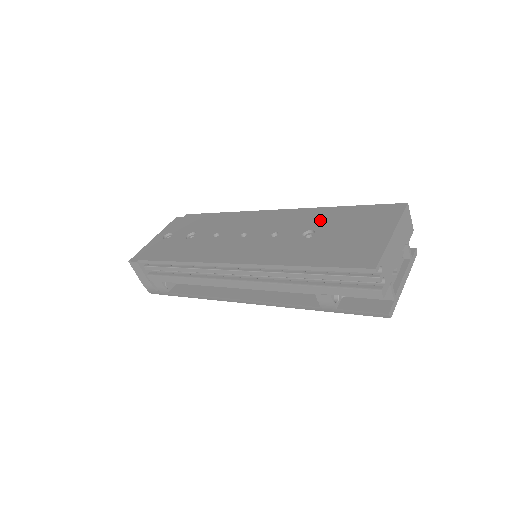
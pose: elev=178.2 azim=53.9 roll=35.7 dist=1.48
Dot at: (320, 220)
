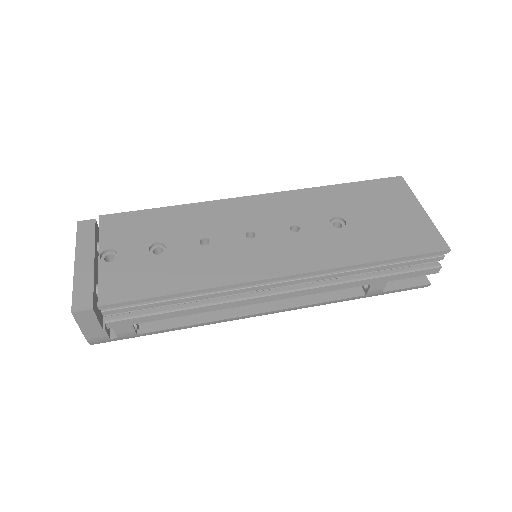
Dot at: (332, 203)
